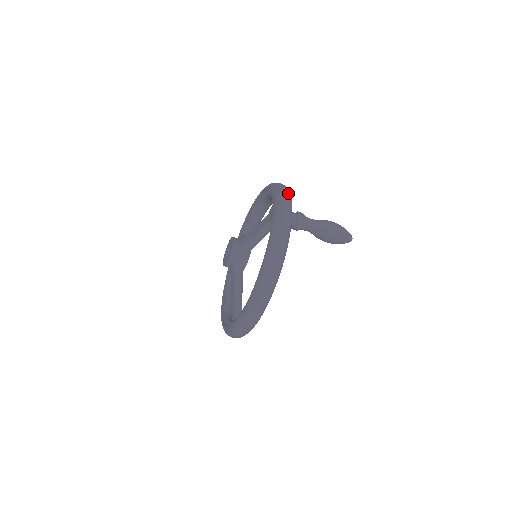
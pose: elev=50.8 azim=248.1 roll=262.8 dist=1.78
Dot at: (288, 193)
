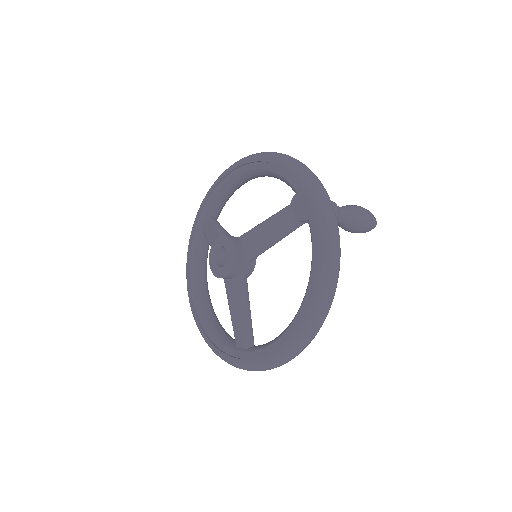
Dot at: occluded
